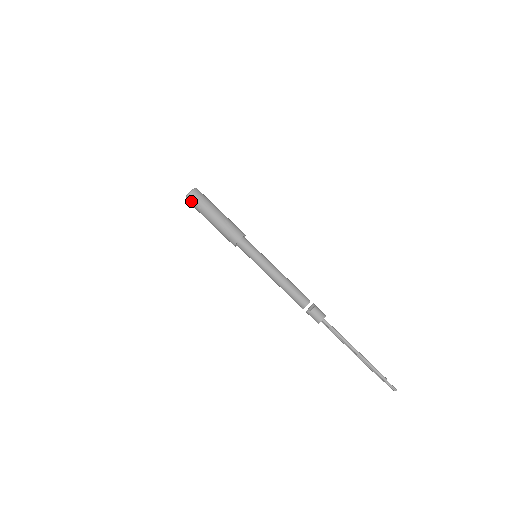
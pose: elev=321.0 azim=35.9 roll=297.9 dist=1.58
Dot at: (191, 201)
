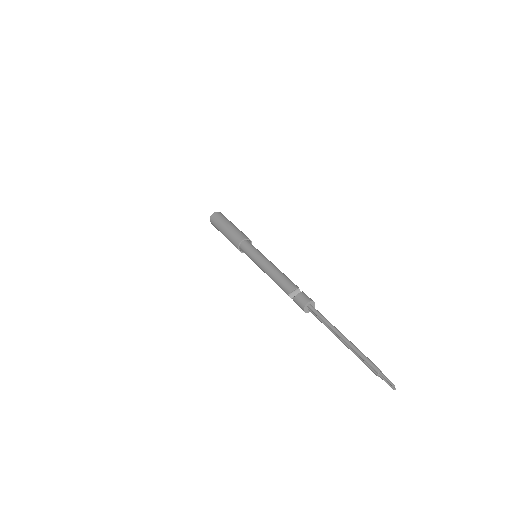
Dot at: (212, 221)
